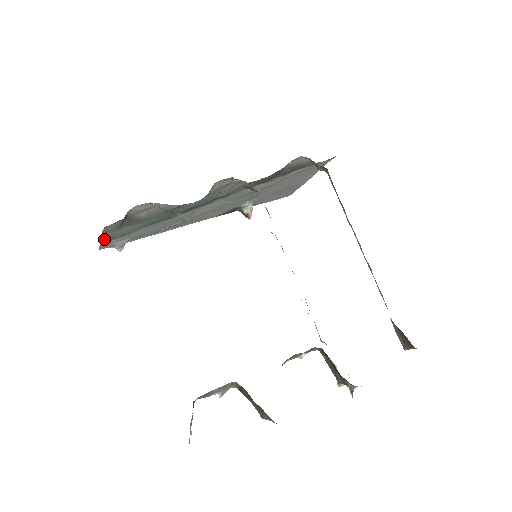
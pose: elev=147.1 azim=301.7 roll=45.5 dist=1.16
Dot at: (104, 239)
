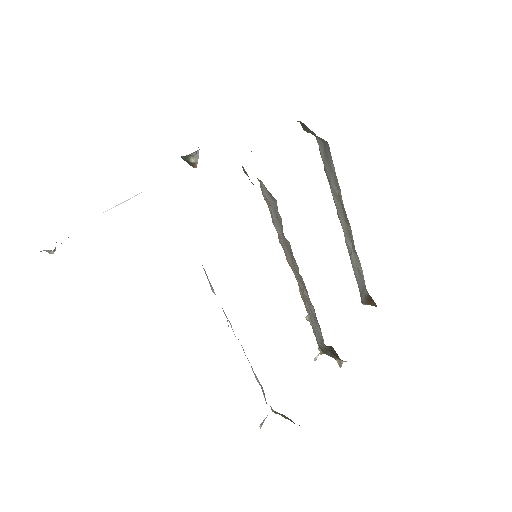
Dot at: occluded
